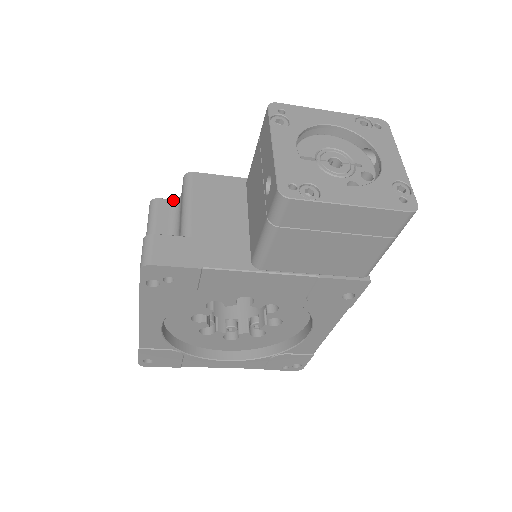
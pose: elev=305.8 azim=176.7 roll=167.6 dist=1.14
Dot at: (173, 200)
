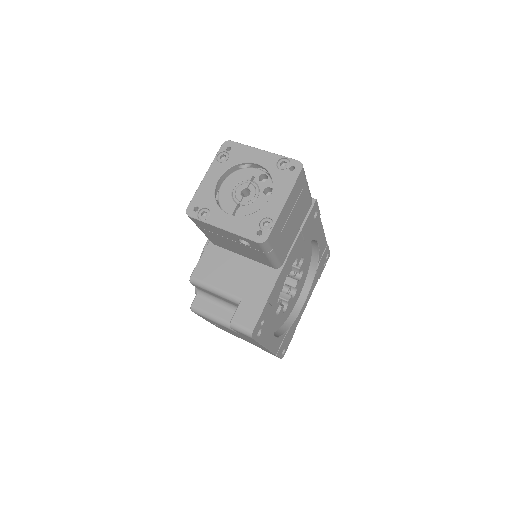
Dot at: (197, 295)
